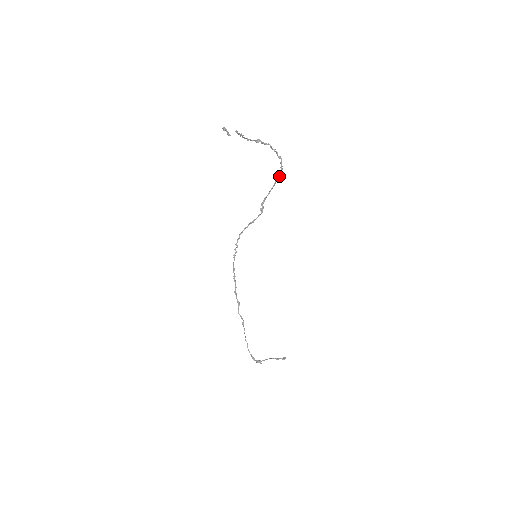
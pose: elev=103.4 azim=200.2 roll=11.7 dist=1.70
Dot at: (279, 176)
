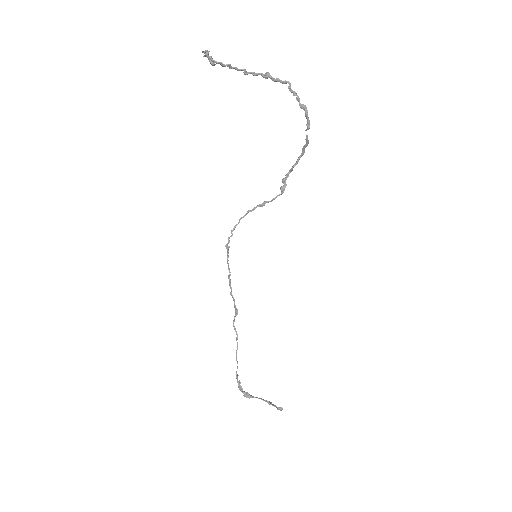
Dot at: (306, 139)
